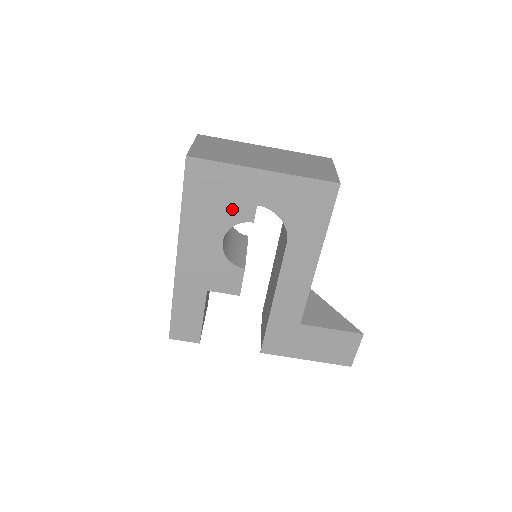
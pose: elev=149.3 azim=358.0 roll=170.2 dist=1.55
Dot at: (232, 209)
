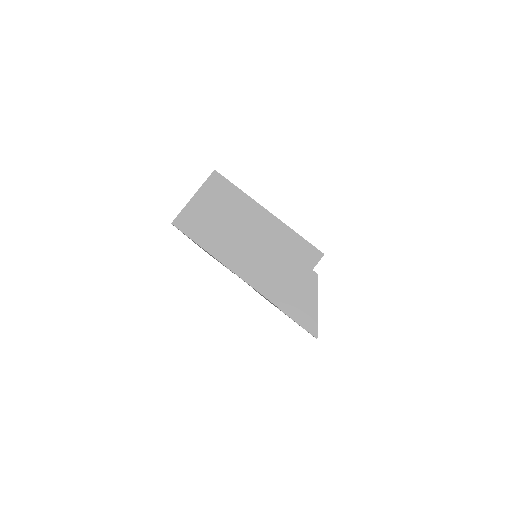
Dot at: occluded
